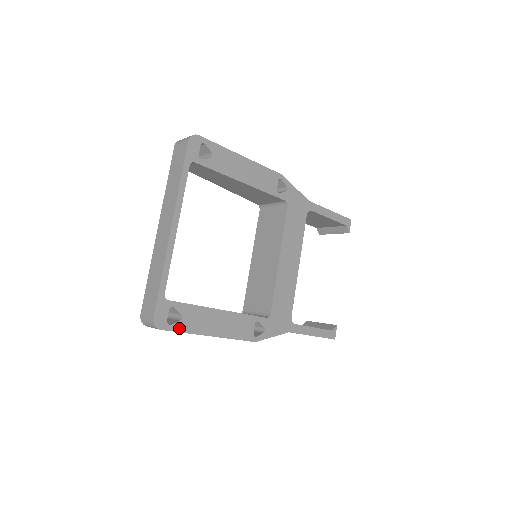
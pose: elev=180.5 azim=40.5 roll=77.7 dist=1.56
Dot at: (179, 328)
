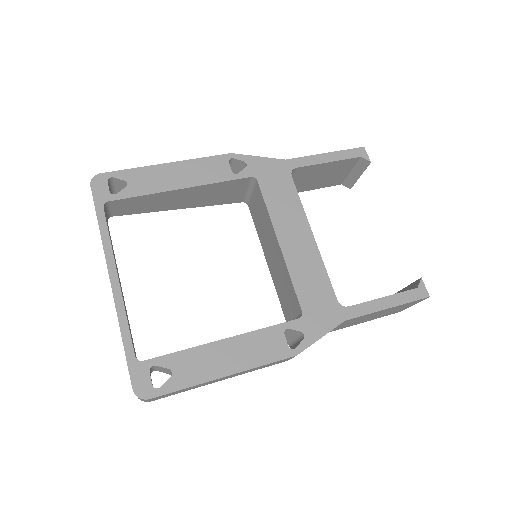
Dot at: (174, 386)
